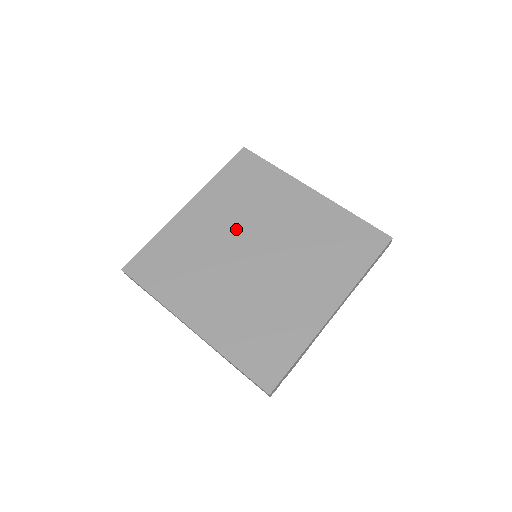
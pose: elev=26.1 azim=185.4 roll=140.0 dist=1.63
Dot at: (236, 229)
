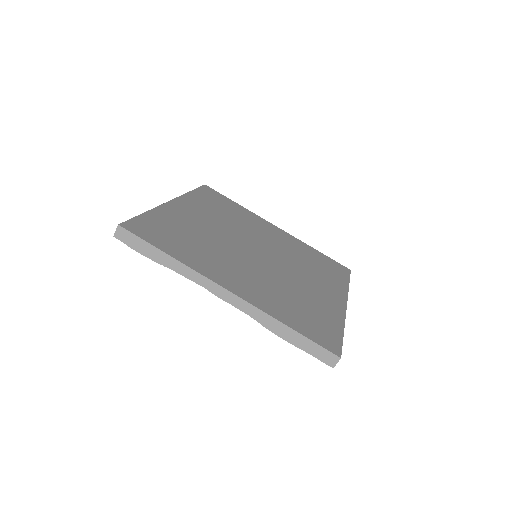
Dot at: (230, 231)
